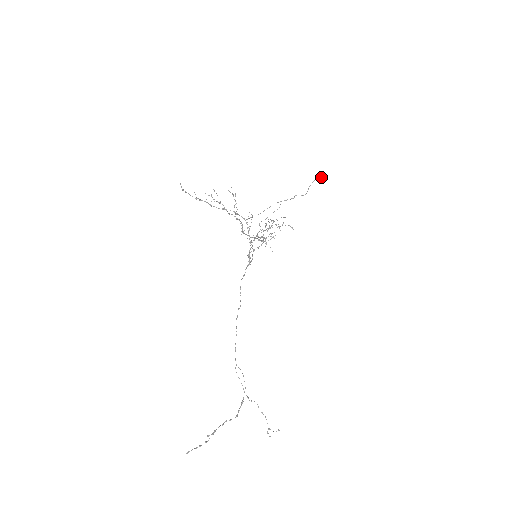
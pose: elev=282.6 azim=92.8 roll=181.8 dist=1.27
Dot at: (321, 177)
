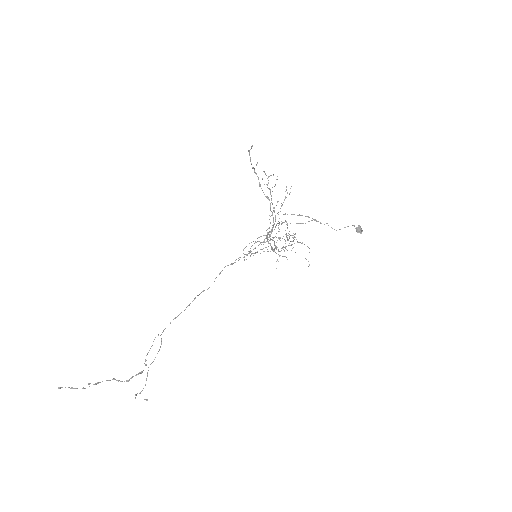
Dot at: occluded
